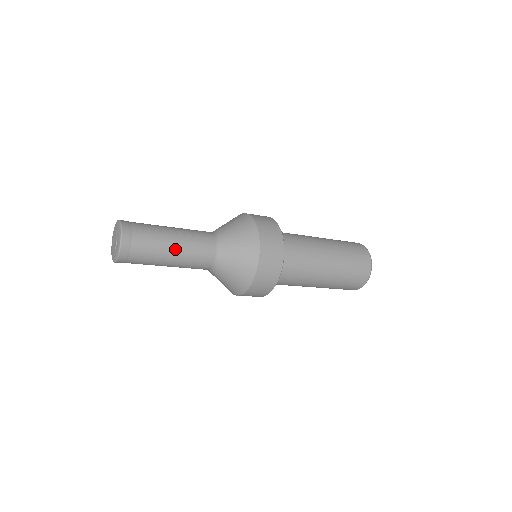
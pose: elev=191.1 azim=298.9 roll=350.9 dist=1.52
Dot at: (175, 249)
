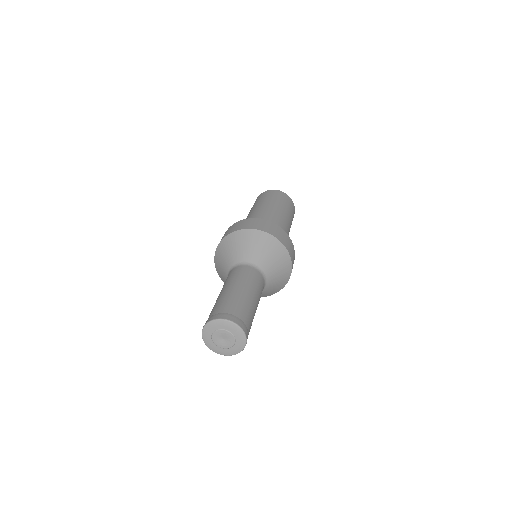
Dot at: occluded
